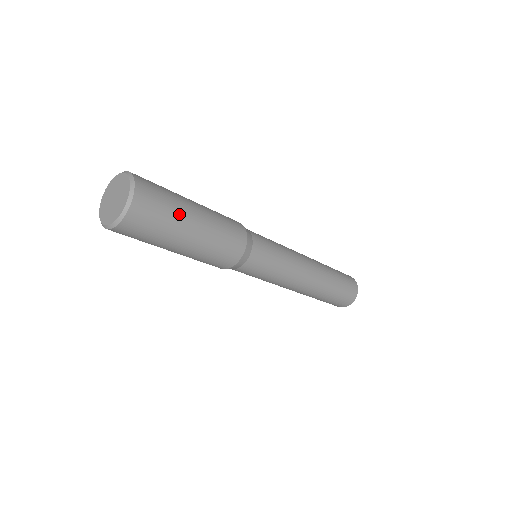
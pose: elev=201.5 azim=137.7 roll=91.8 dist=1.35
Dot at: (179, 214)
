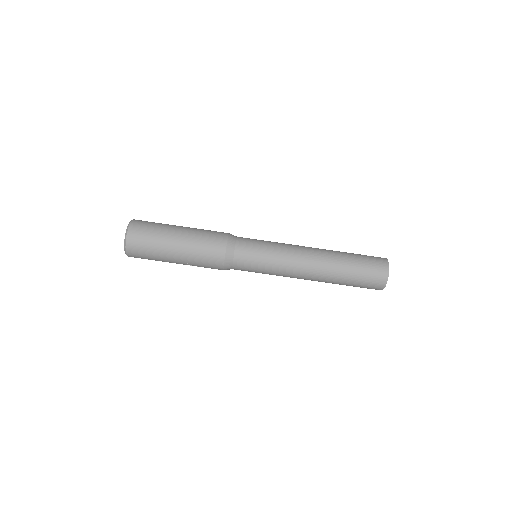
Dot at: occluded
